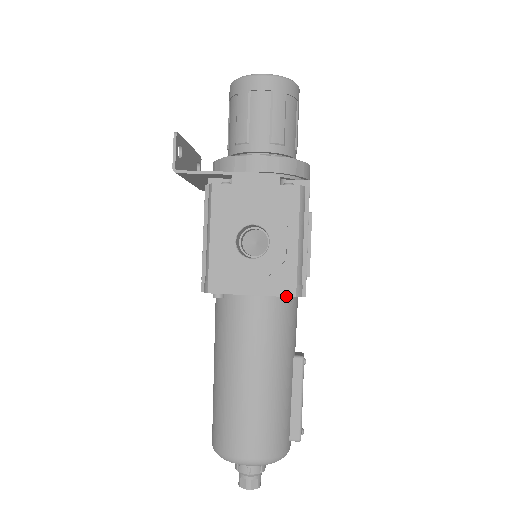
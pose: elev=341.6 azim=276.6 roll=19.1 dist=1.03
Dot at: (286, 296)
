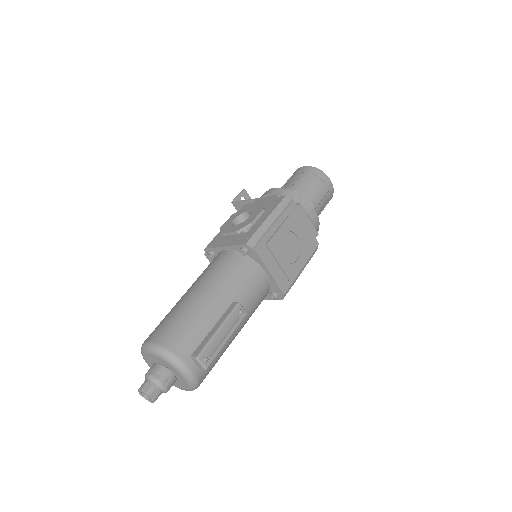
Dot at: (241, 244)
